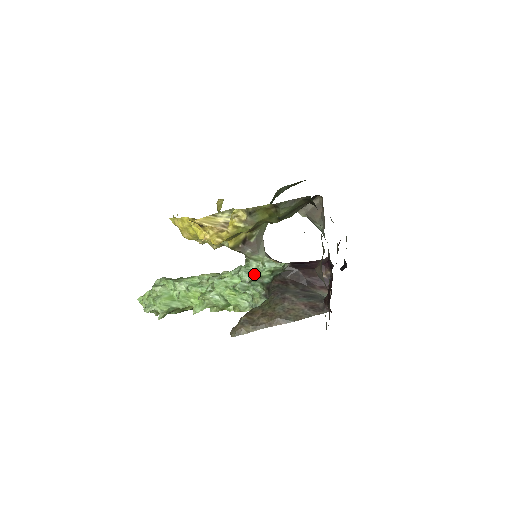
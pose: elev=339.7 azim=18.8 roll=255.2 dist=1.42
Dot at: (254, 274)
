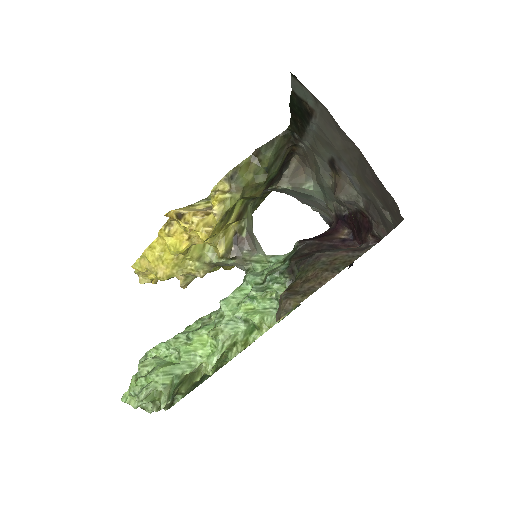
Dot at: (264, 272)
